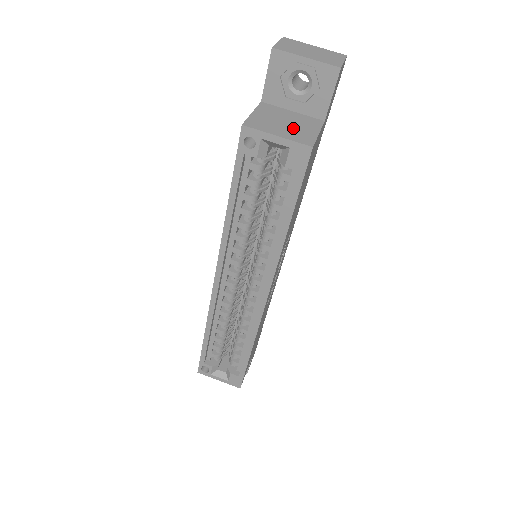
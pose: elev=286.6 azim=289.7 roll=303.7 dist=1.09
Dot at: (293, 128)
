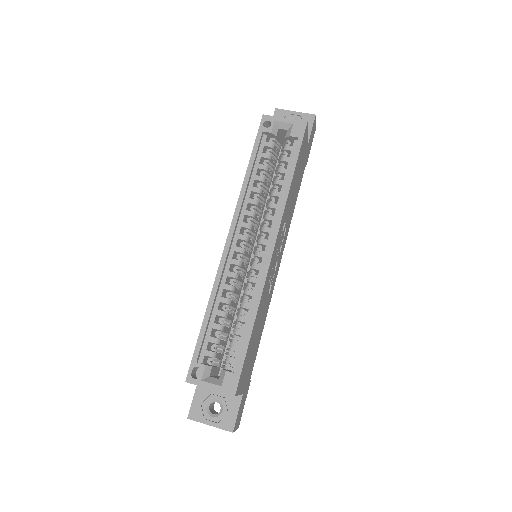
Dot at: occluded
